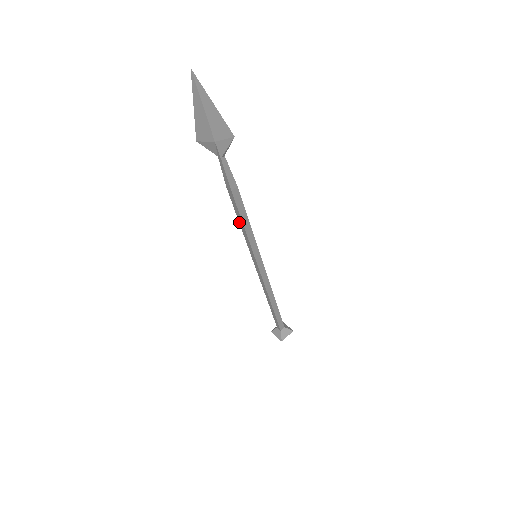
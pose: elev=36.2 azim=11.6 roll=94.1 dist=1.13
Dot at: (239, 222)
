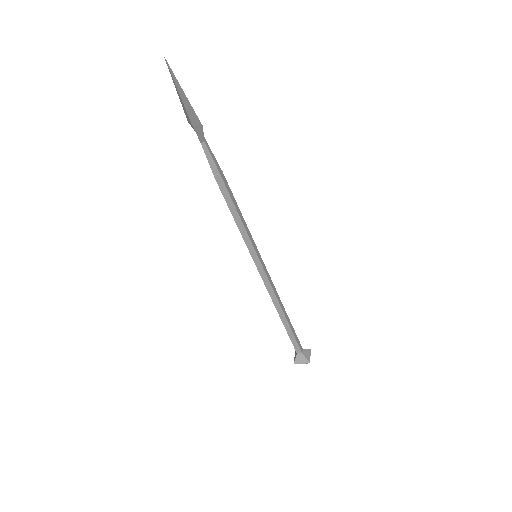
Dot at: (234, 213)
